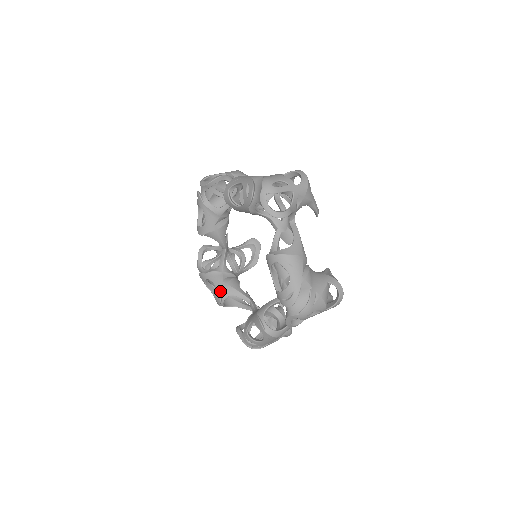
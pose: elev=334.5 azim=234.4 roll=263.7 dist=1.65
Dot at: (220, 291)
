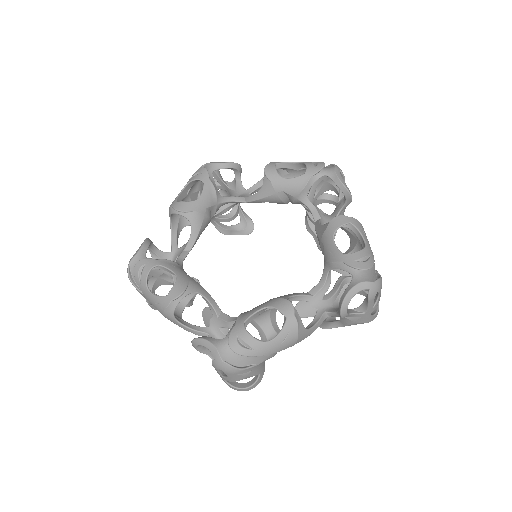
Dot at: (274, 300)
